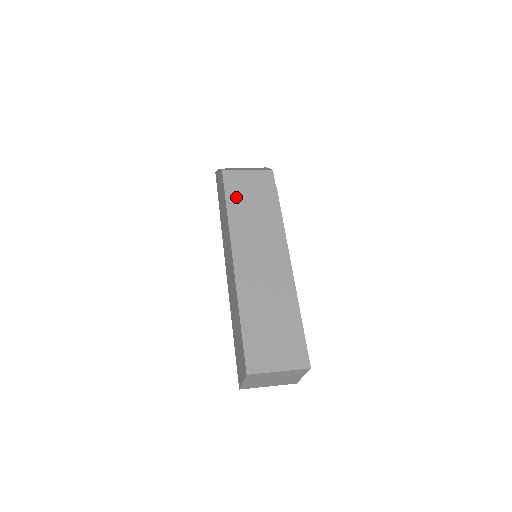
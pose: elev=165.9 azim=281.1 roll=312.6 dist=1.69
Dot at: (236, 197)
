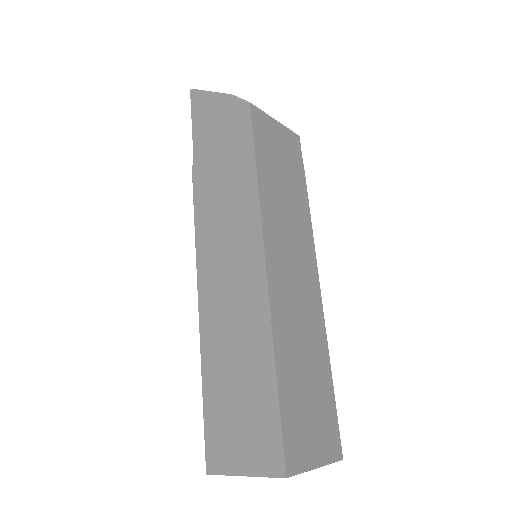
Dot at: (266, 157)
